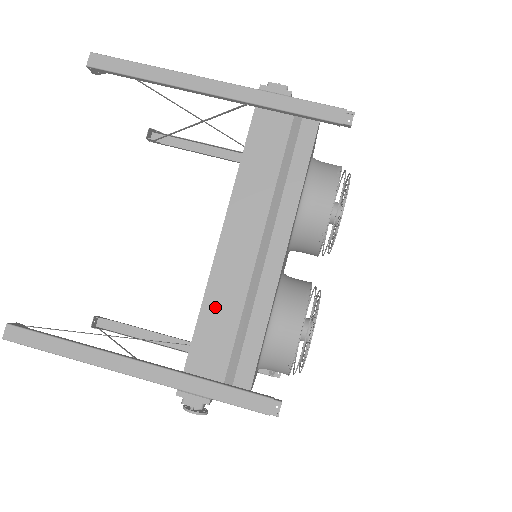
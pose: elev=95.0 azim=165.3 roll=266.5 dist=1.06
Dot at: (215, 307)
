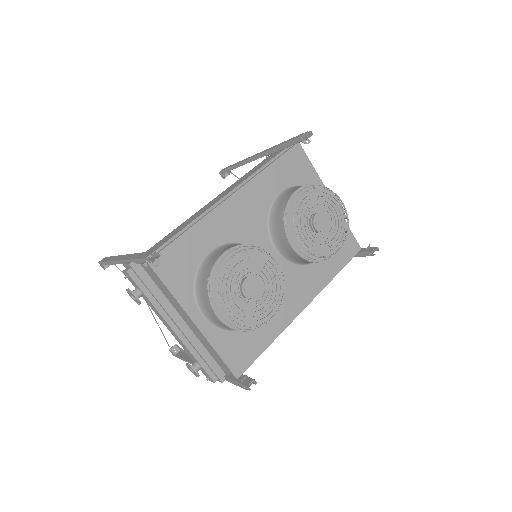
Dot at: (179, 228)
